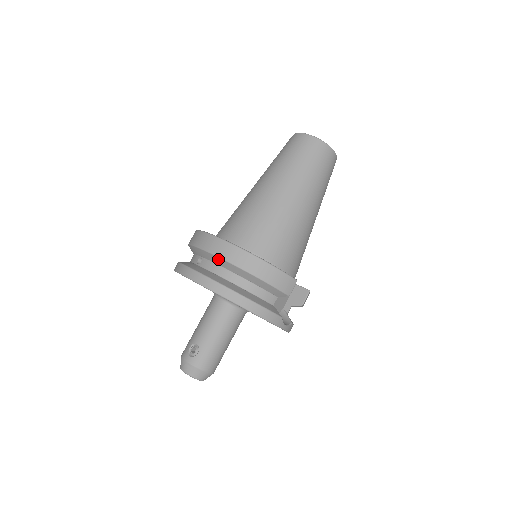
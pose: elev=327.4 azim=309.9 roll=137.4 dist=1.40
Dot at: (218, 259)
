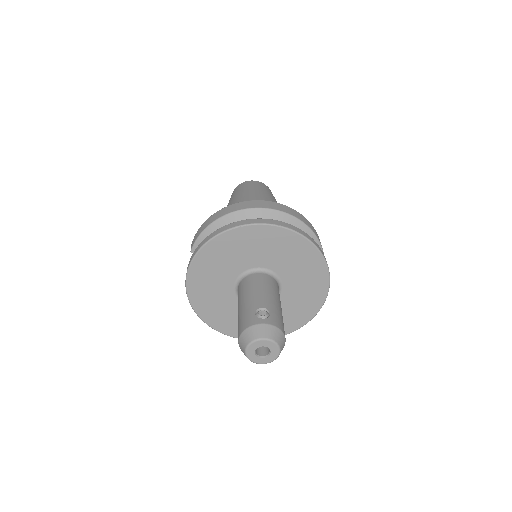
Dot at: (268, 212)
